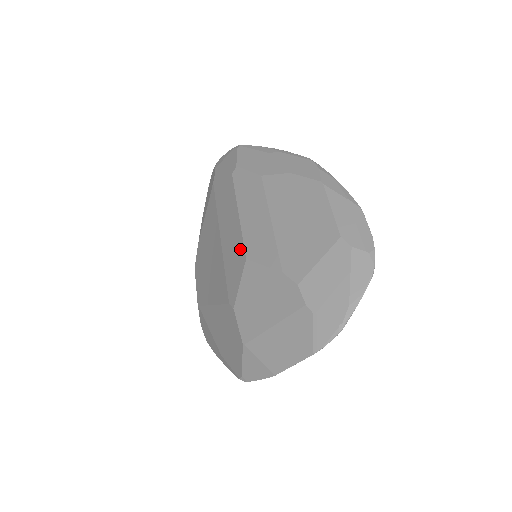
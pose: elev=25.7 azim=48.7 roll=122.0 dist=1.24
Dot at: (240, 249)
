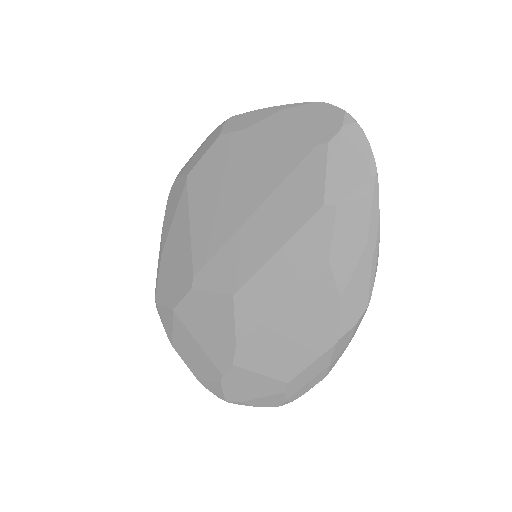
Dot at: (241, 277)
